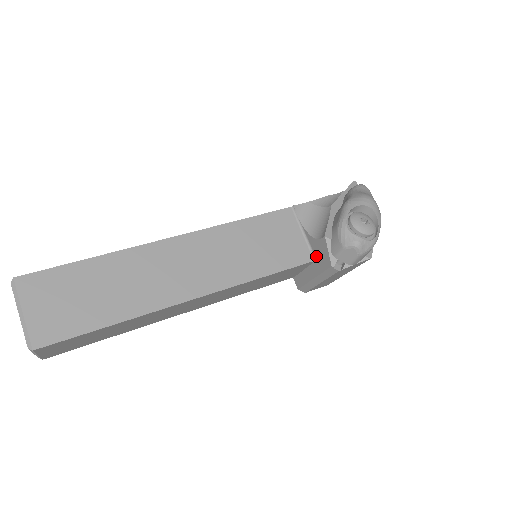
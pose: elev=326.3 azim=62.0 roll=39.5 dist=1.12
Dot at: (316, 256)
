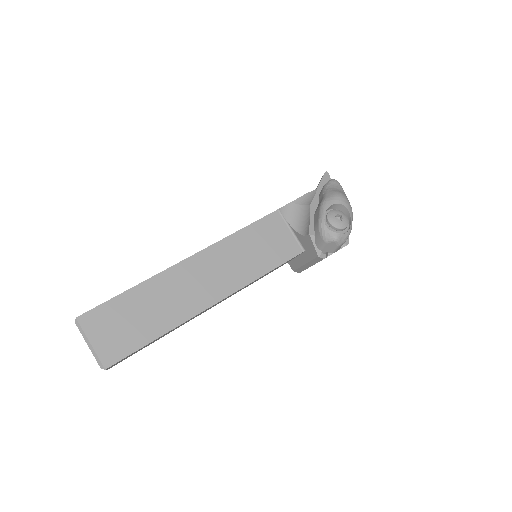
Dot at: (304, 248)
